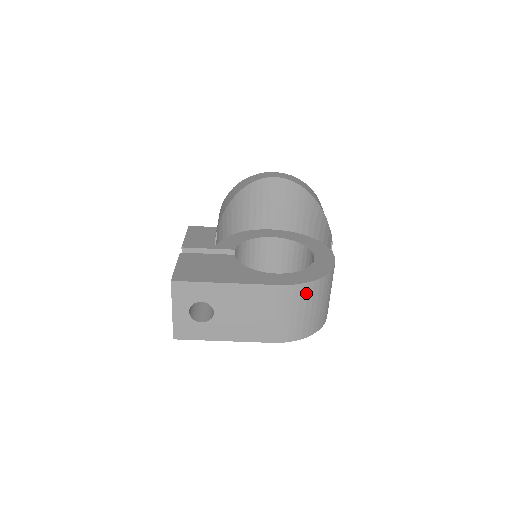
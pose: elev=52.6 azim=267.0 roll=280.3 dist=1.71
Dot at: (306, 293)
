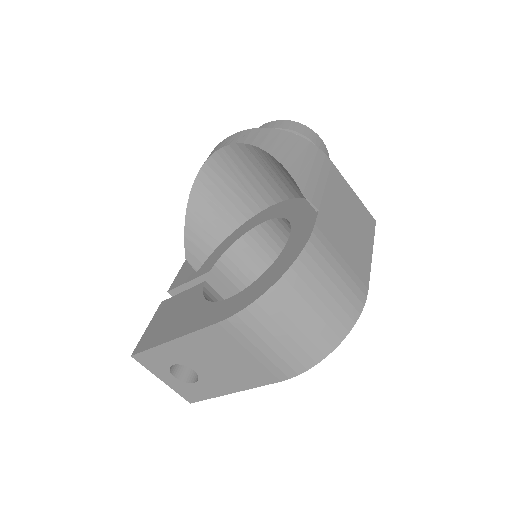
Dot at: (265, 314)
